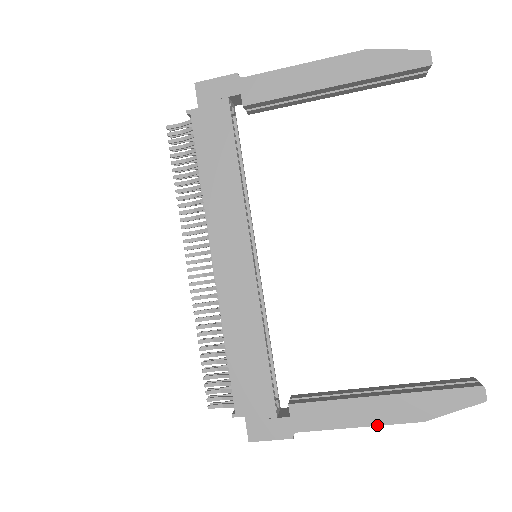
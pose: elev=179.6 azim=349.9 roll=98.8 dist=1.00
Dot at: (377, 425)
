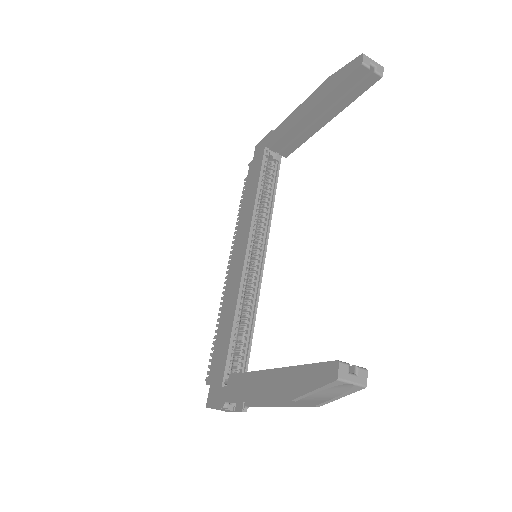
Dot at: (264, 400)
